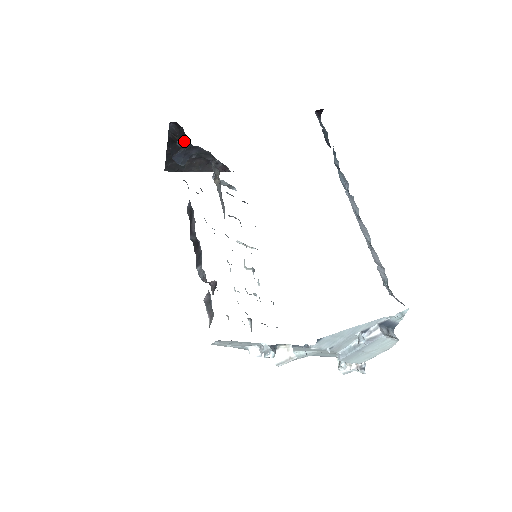
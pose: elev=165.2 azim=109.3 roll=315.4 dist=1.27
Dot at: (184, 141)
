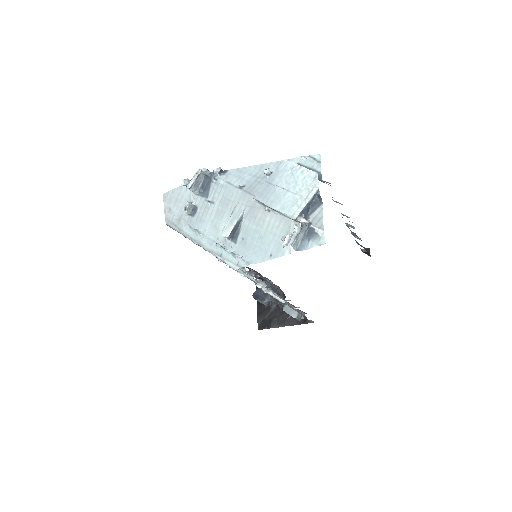
Dot at: occluded
